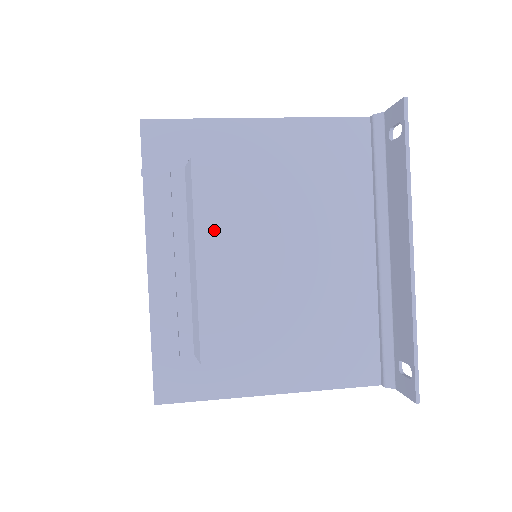
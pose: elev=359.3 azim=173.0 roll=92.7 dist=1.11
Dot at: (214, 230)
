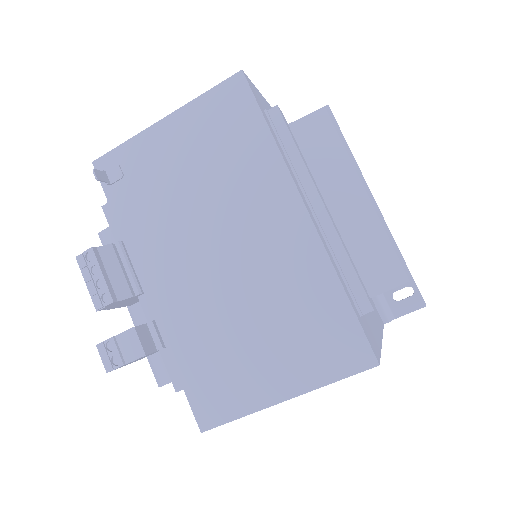
Dot at: occluded
